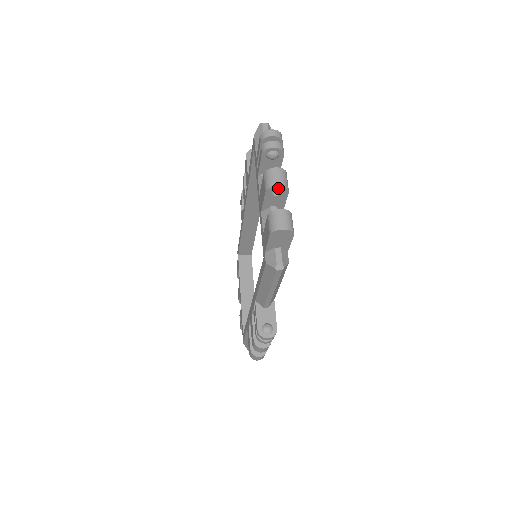
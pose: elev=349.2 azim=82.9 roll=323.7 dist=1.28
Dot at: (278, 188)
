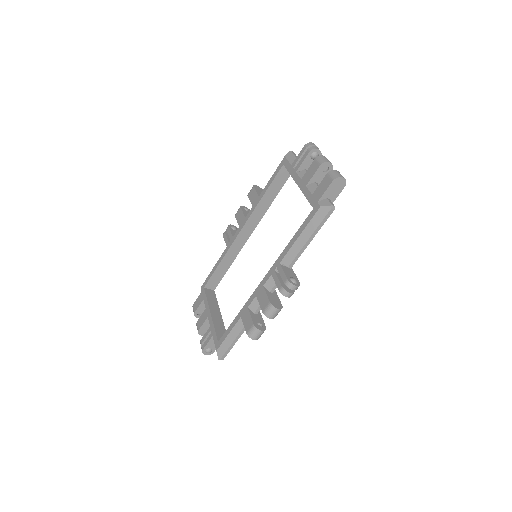
Dot at: (328, 165)
